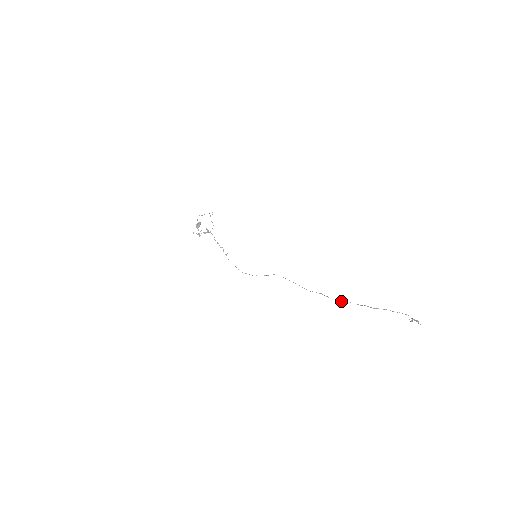
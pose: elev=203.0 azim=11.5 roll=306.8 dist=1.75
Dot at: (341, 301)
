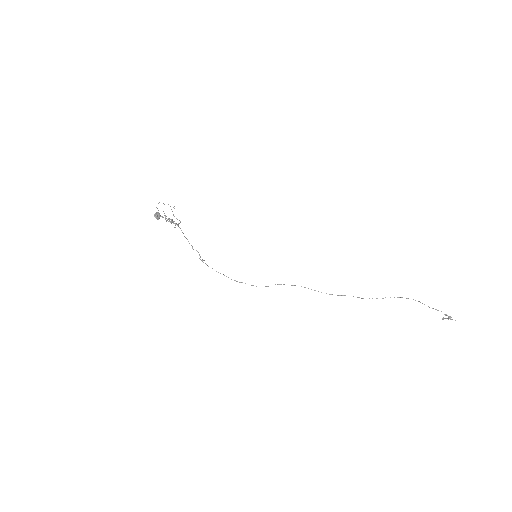
Dot at: occluded
